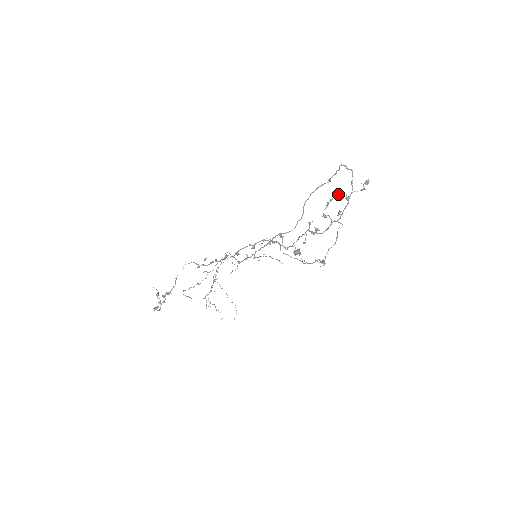
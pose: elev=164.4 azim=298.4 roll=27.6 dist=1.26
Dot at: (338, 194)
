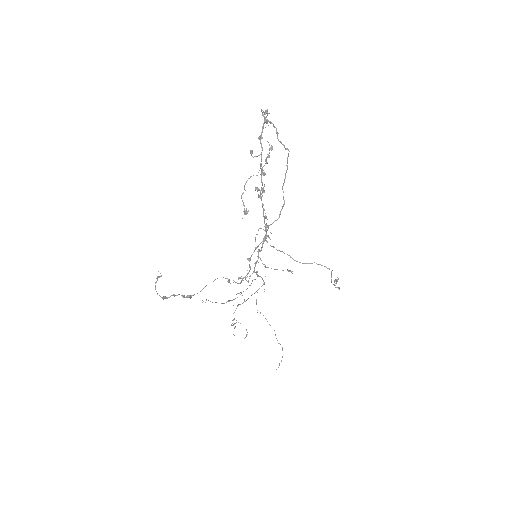
Dot at: (271, 147)
